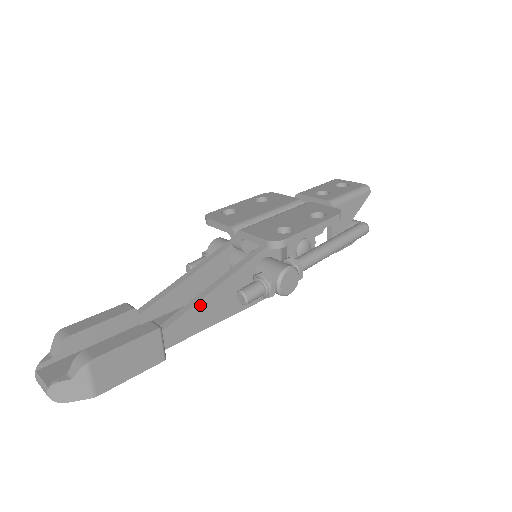
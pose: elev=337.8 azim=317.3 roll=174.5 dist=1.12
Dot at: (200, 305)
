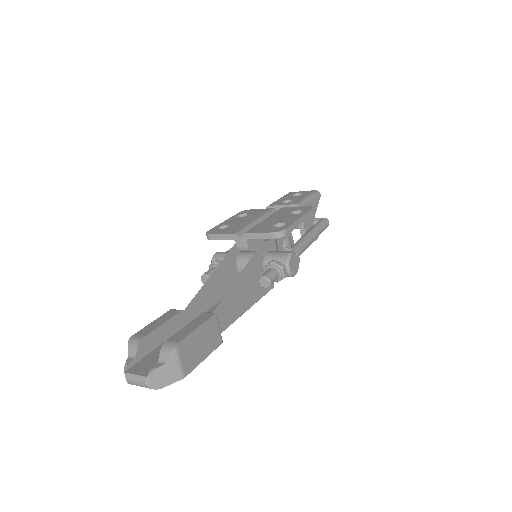
Dot at: (235, 294)
